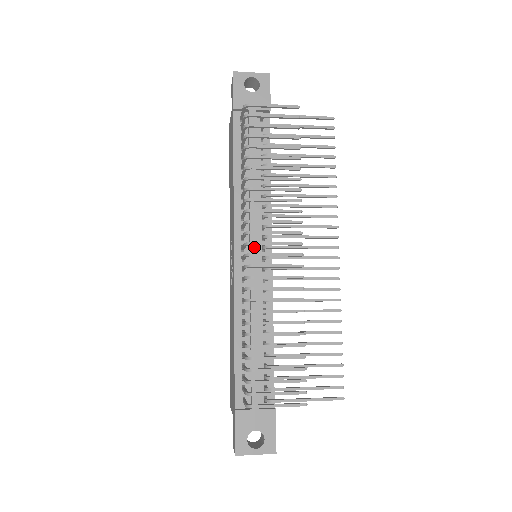
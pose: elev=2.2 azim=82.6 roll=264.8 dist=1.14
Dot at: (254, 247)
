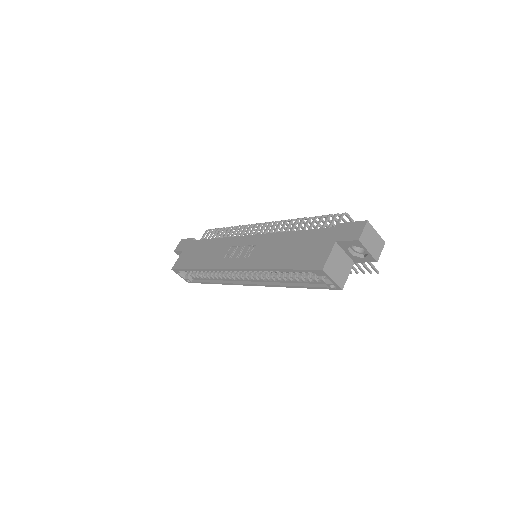
Dot at: occluded
